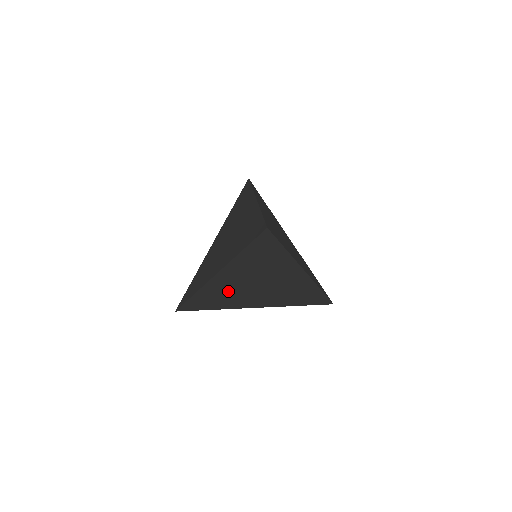
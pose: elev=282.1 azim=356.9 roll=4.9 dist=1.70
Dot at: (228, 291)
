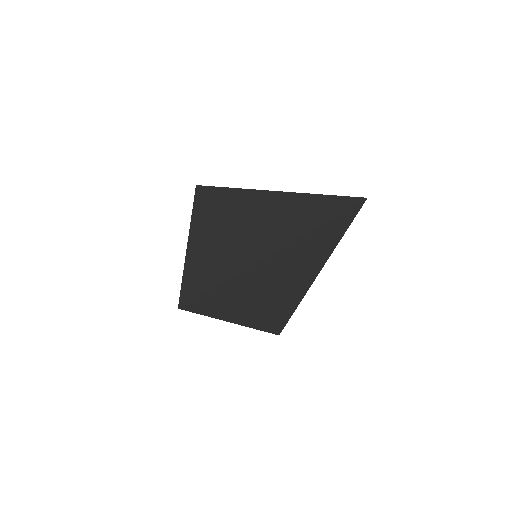
Dot at: (256, 283)
